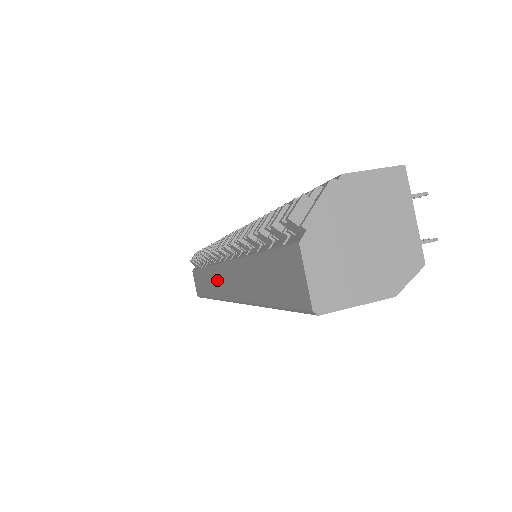
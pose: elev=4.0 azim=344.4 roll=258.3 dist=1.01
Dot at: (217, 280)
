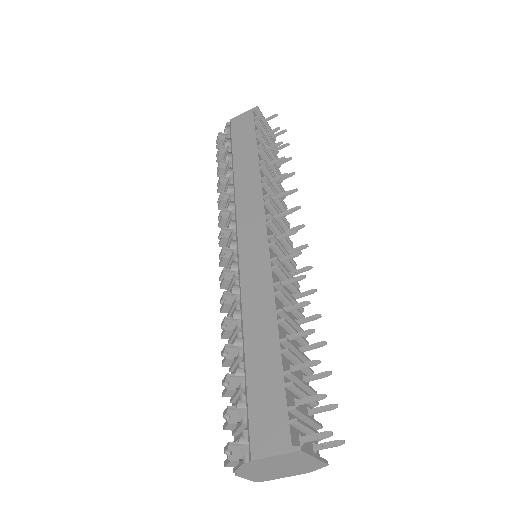
Dot at: occluded
